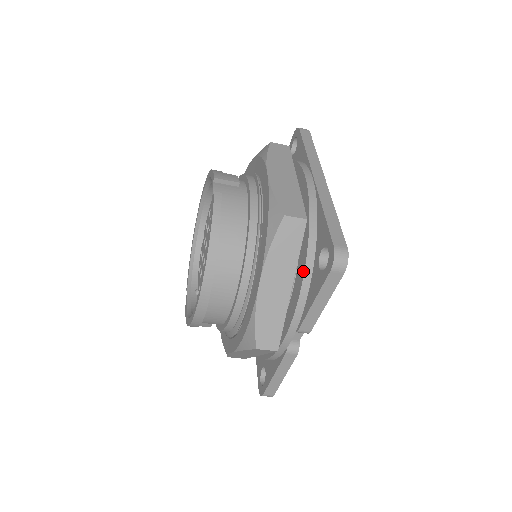
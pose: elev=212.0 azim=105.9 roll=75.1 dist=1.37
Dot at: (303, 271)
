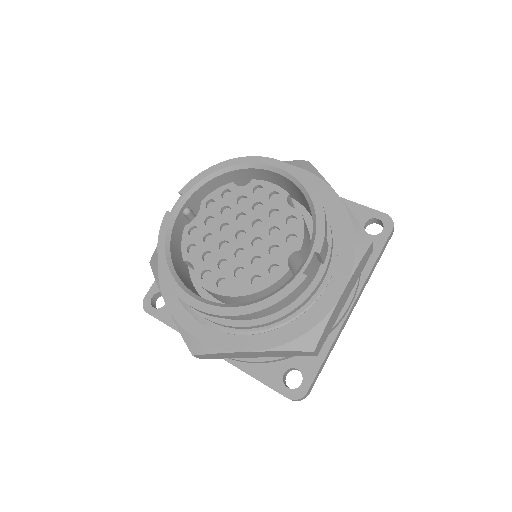
Dot at: (274, 358)
